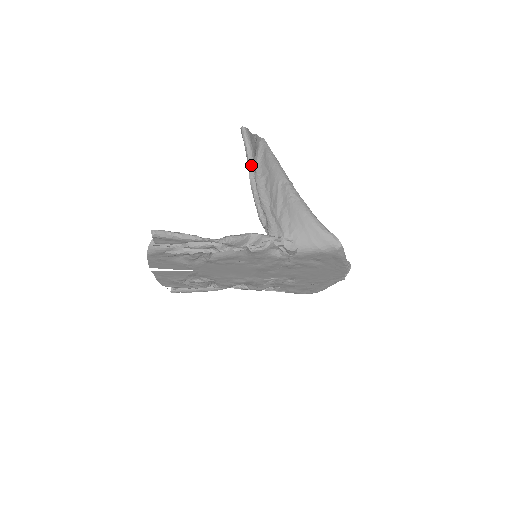
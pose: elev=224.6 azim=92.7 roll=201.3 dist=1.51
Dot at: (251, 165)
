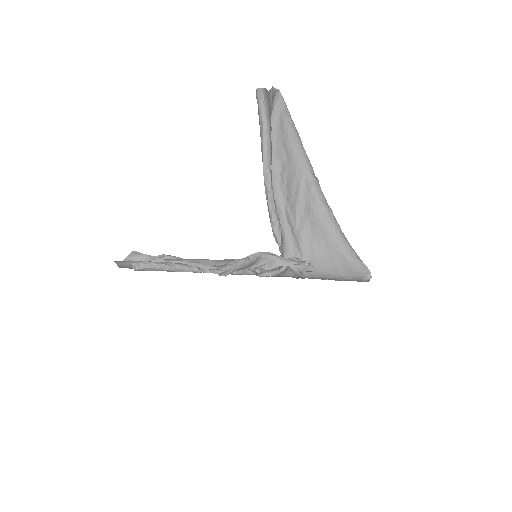
Dot at: (267, 150)
